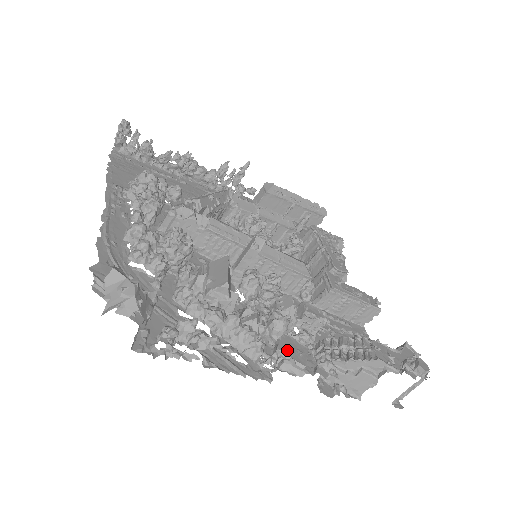
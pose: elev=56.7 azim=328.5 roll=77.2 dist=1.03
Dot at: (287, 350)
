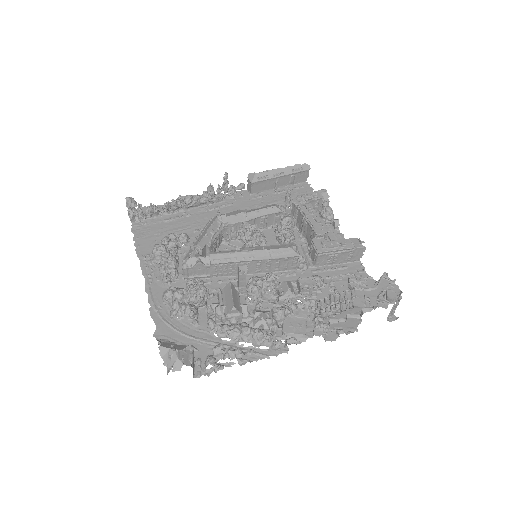
Dot at: (290, 329)
